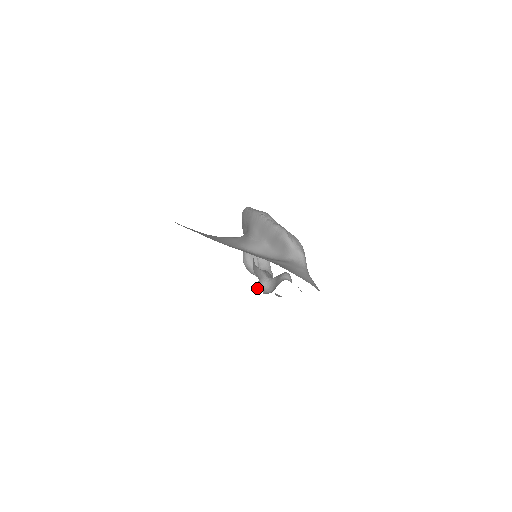
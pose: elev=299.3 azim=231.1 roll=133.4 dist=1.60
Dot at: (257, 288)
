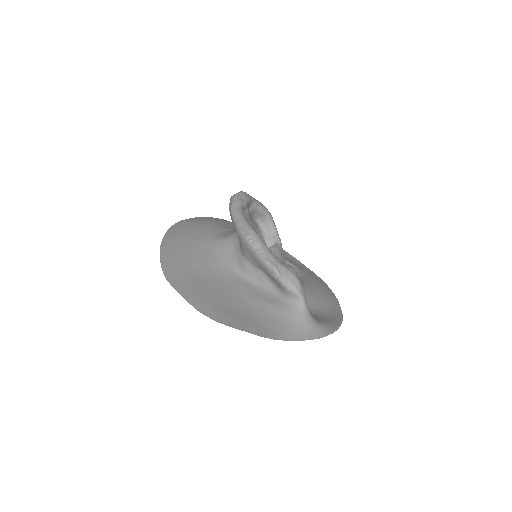
Dot at: occluded
